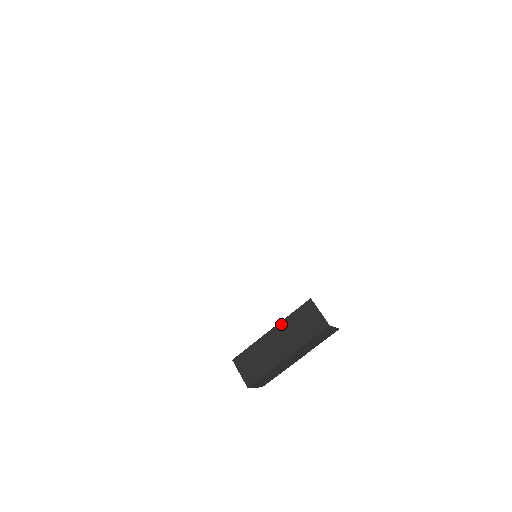
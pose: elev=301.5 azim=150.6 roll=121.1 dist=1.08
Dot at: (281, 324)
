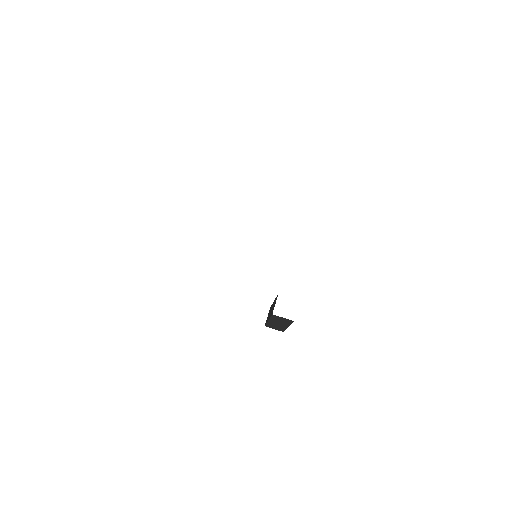
Dot at: (274, 300)
